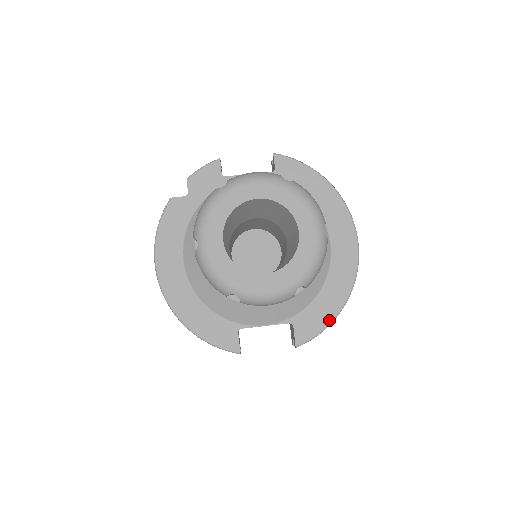
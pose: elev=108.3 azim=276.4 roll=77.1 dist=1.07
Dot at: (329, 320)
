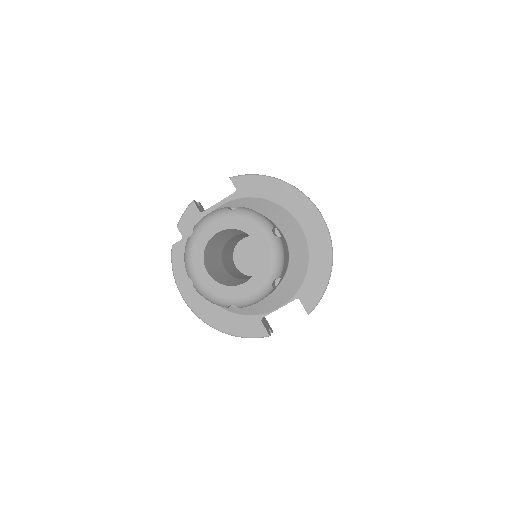
Dot at: (324, 284)
